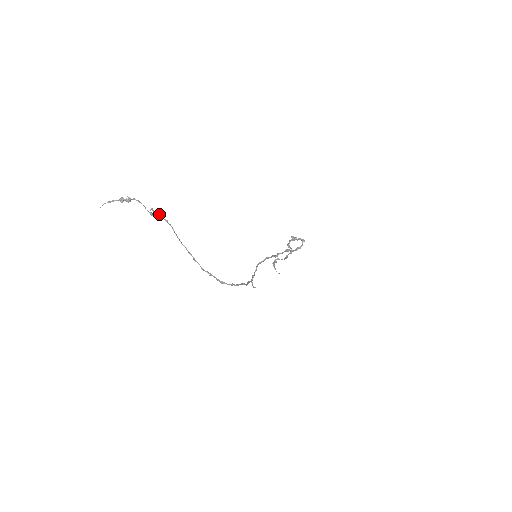
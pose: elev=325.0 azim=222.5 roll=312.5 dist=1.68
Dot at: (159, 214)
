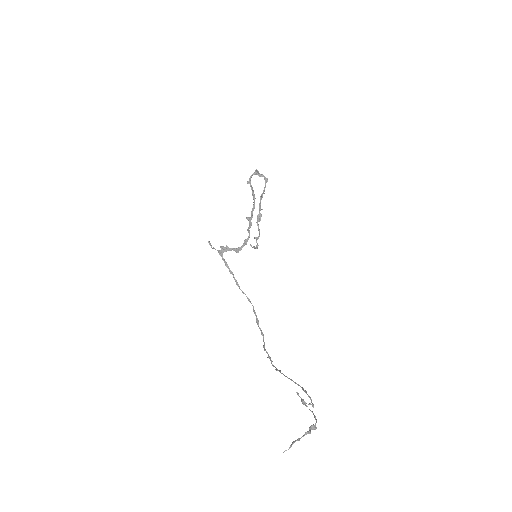
Dot at: occluded
